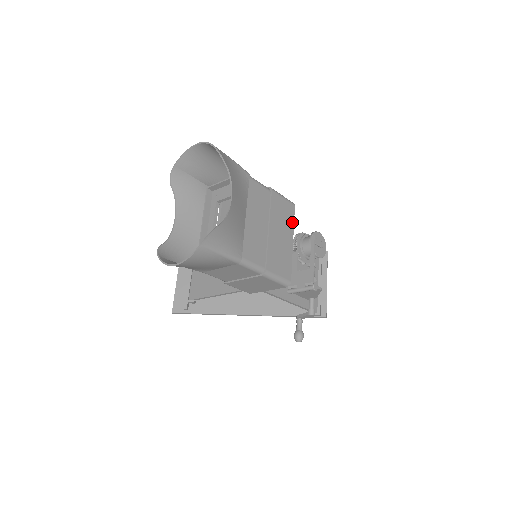
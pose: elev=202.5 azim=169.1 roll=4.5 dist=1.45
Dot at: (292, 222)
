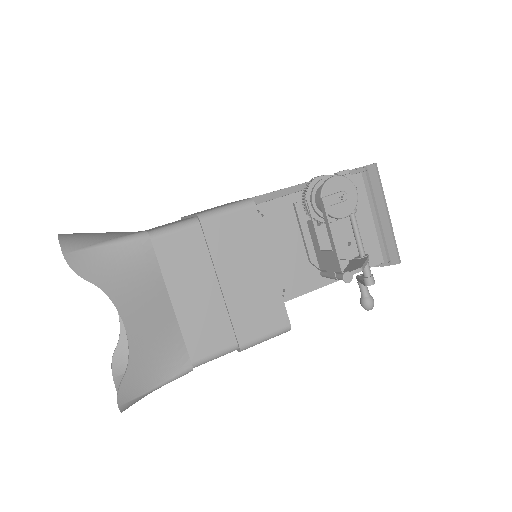
Dot at: (260, 236)
